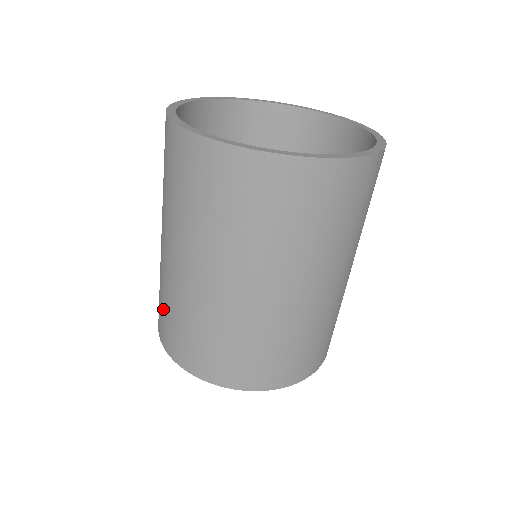
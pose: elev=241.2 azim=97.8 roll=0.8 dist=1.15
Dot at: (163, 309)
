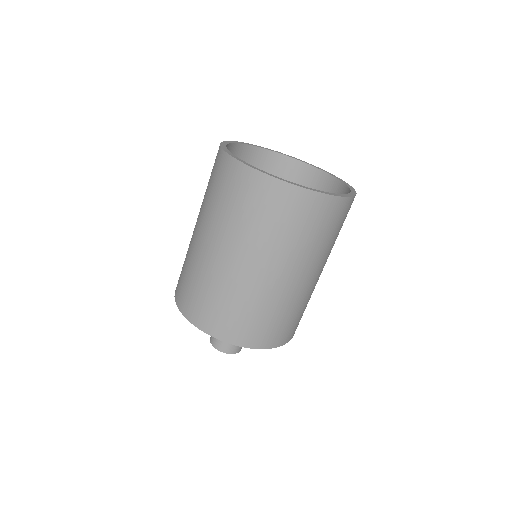
Dot at: (199, 295)
